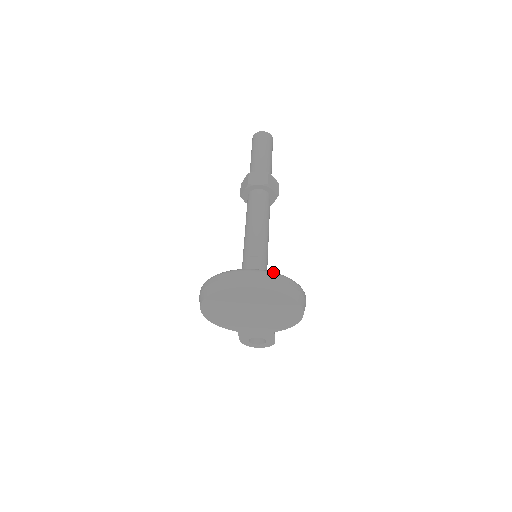
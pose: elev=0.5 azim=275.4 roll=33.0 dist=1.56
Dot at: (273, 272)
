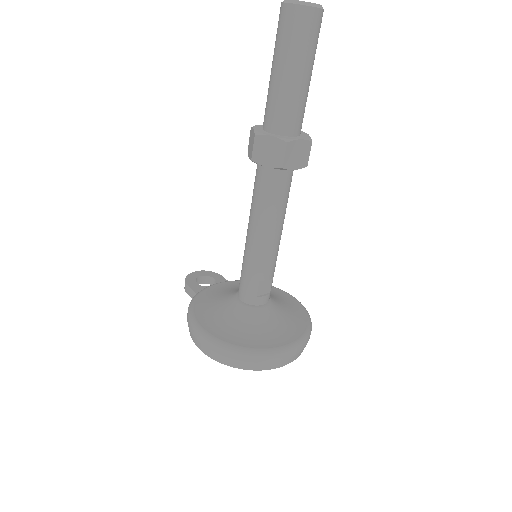
Dot at: (307, 337)
